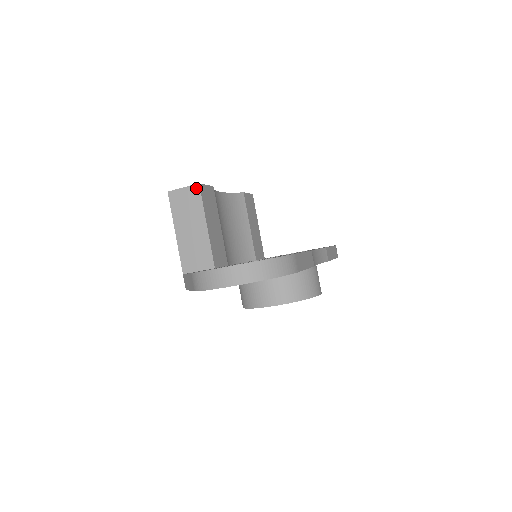
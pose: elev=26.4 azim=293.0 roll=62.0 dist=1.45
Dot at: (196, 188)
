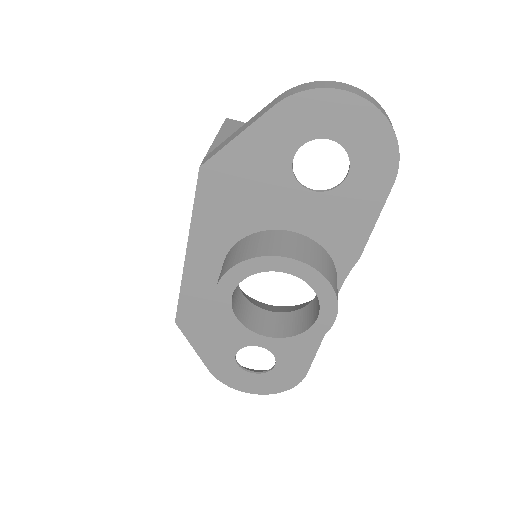
Dot at: occluded
